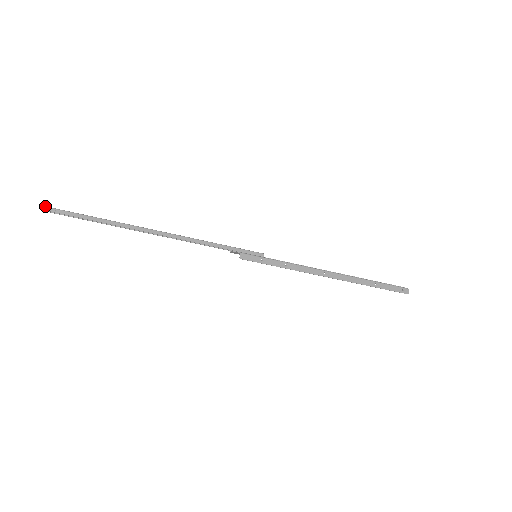
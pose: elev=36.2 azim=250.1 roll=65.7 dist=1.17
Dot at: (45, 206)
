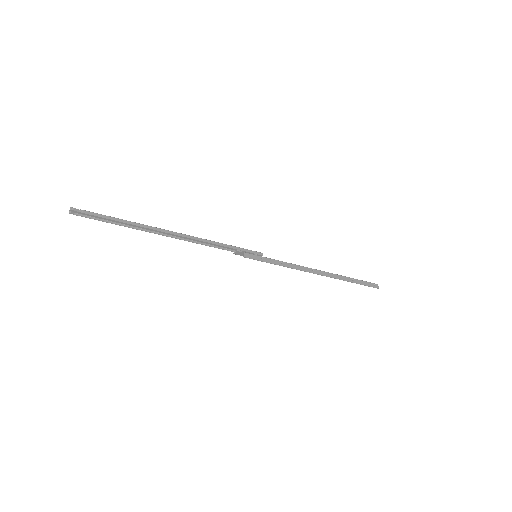
Dot at: (72, 207)
